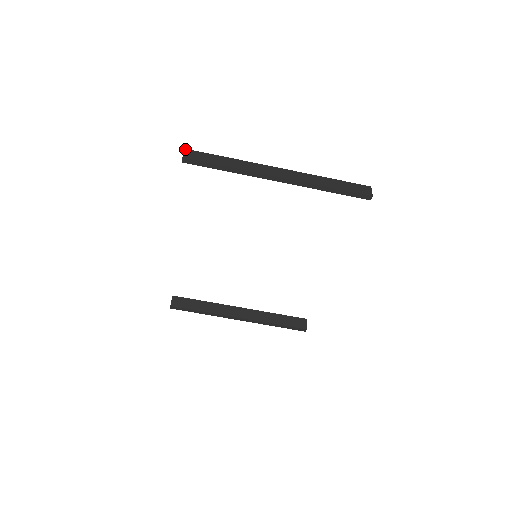
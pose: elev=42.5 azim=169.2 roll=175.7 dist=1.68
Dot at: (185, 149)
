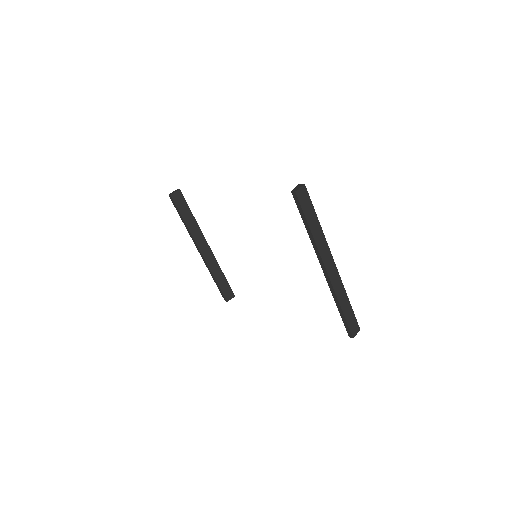
Dot at: (304, 184)
